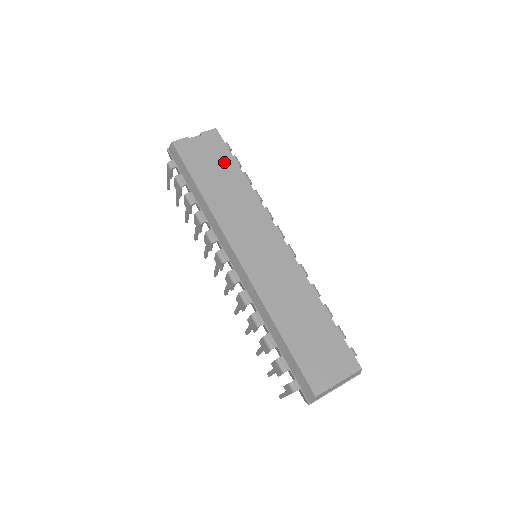
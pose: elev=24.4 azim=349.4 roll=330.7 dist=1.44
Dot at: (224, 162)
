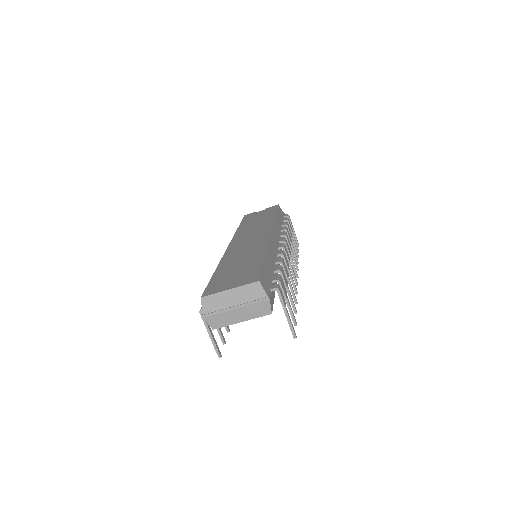
Dot at: (268, 214)
